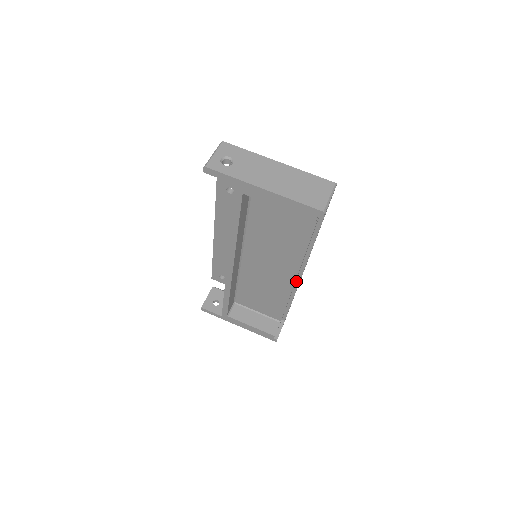
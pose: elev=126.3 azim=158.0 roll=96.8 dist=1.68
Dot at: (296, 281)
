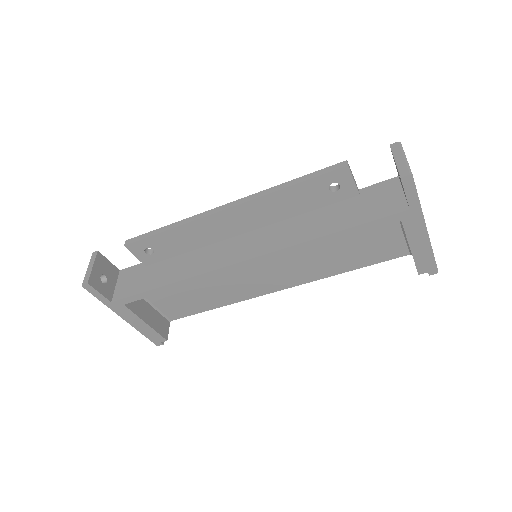
Dot at: occluded
